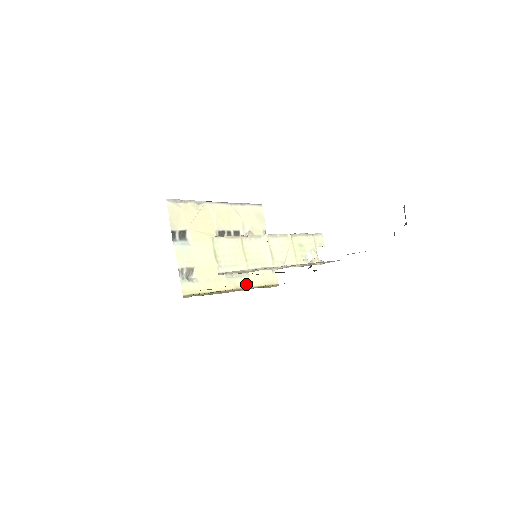
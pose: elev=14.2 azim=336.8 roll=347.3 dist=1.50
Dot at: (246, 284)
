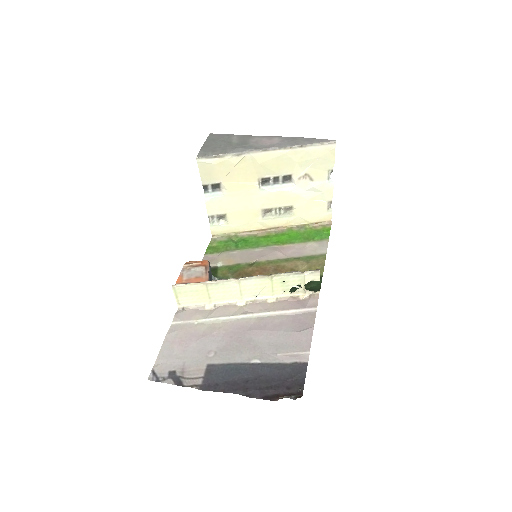
Dot at: (287, 223)
